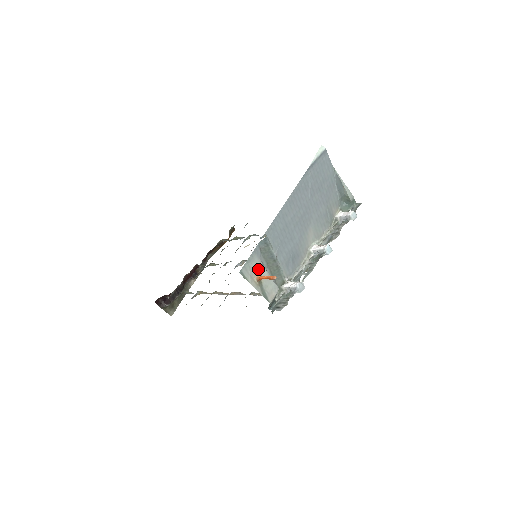
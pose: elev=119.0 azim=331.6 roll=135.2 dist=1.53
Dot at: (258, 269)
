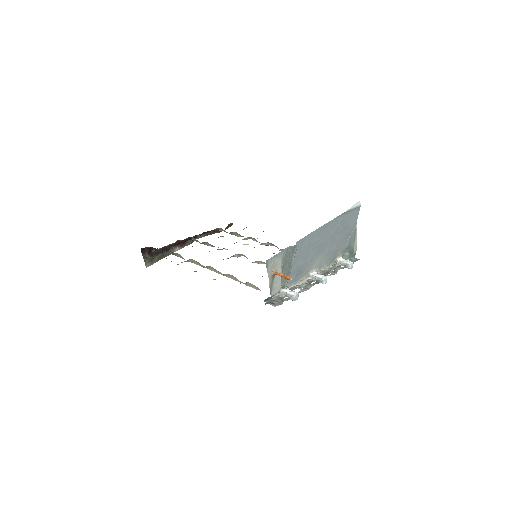
Dot at: (278, 266)
